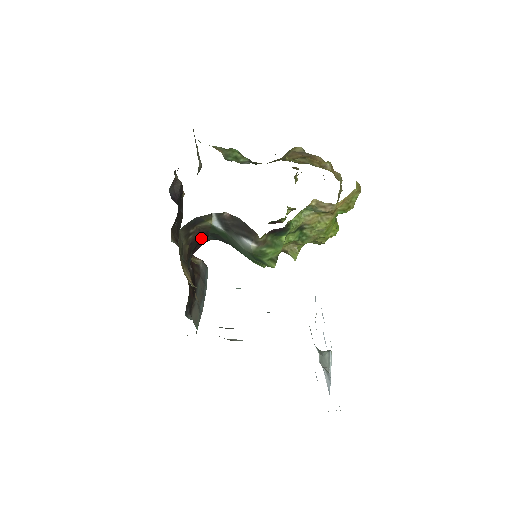
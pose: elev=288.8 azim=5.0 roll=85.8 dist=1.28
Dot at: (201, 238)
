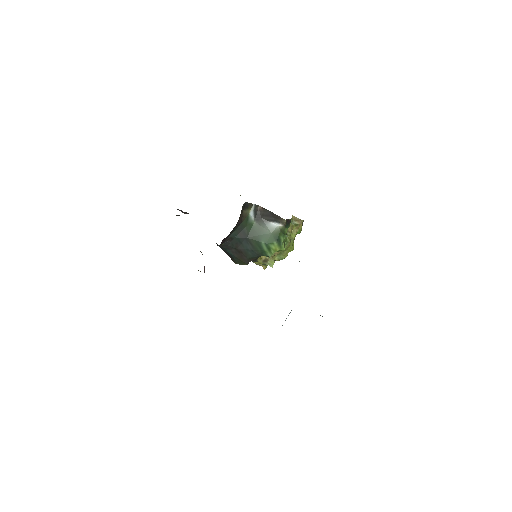
Dot at: (233, 229)
